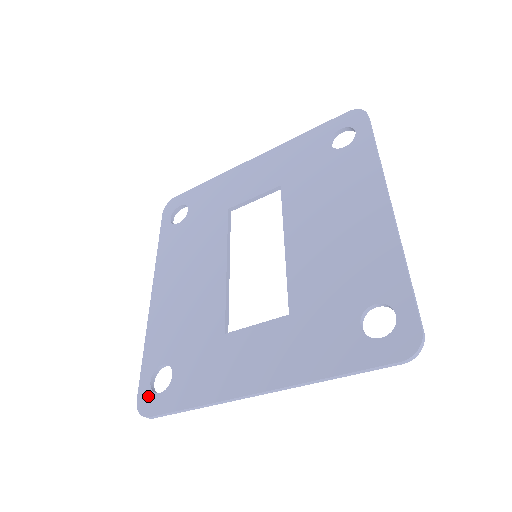
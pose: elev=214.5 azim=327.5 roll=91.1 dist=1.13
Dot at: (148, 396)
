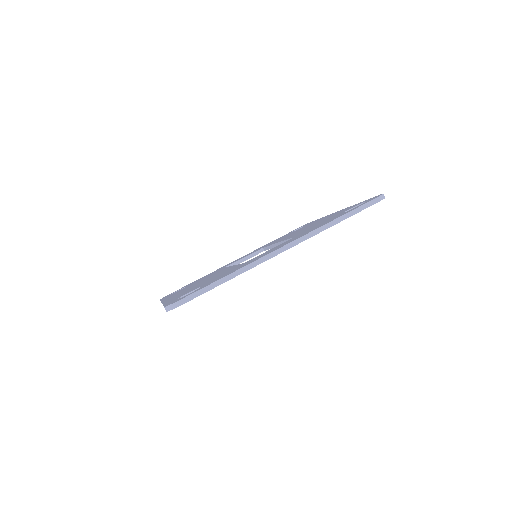
Dot at: occluded
